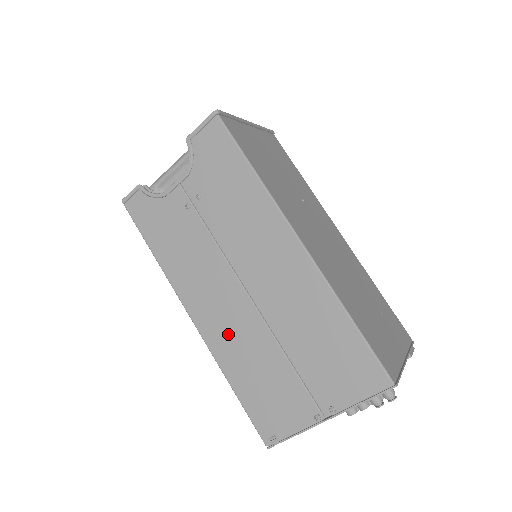
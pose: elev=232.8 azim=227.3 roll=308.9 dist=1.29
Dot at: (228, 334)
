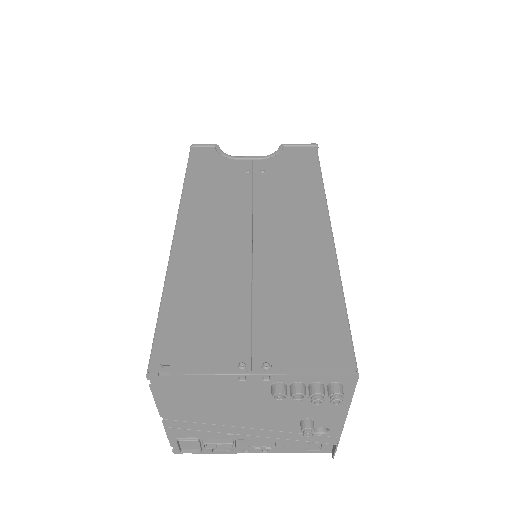
Dot at: (203, 256)
